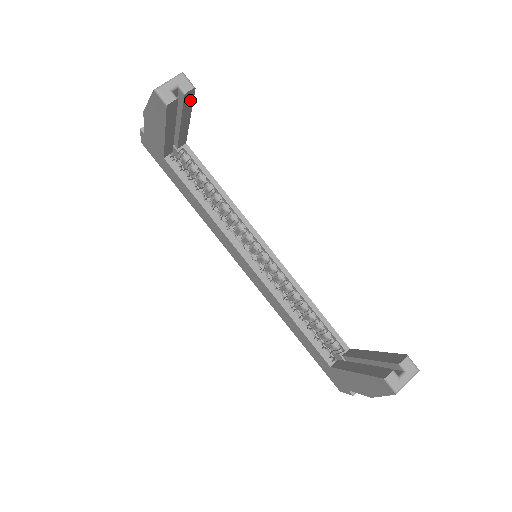
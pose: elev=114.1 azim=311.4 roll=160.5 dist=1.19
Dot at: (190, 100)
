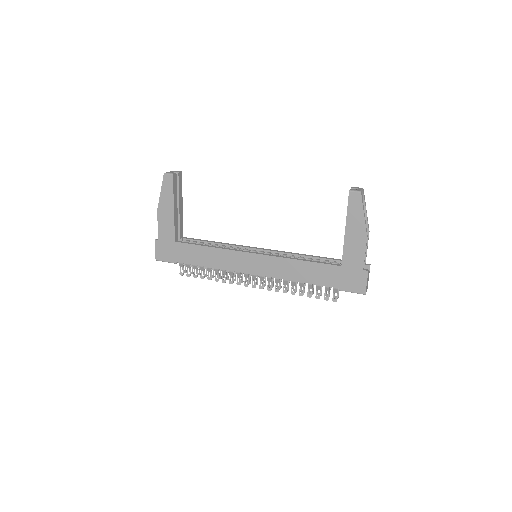
Dot at: (181, 183)
